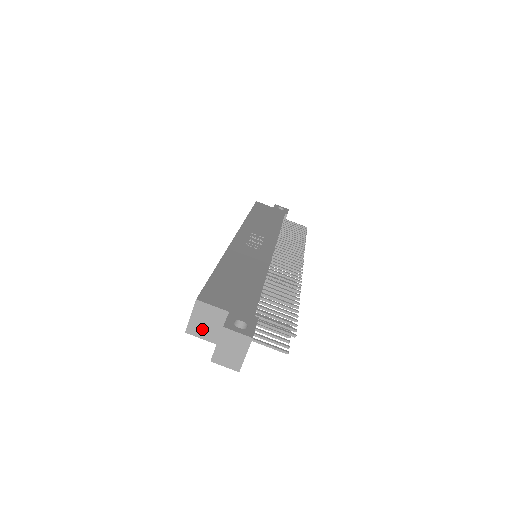
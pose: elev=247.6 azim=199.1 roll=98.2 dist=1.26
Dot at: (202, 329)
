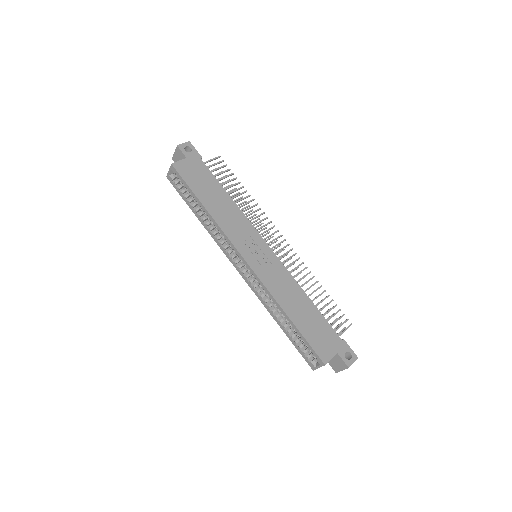
Dot at: occluded
